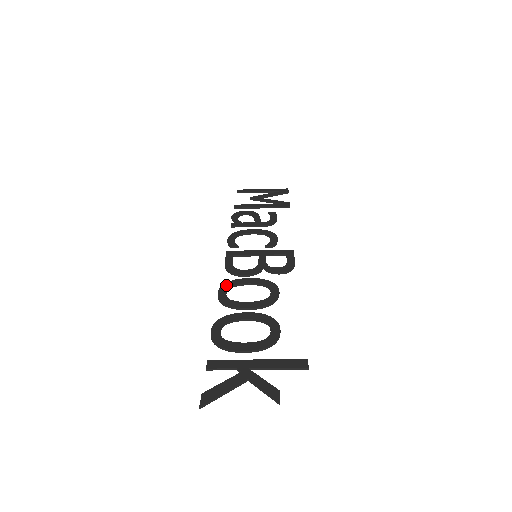
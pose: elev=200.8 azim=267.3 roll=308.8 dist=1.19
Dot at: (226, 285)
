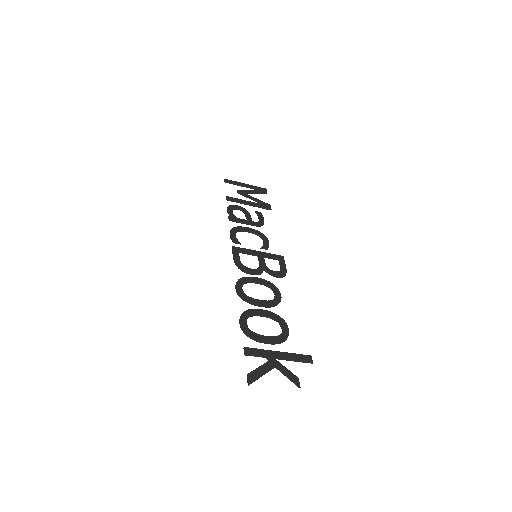
Dot at: (241, 281)
